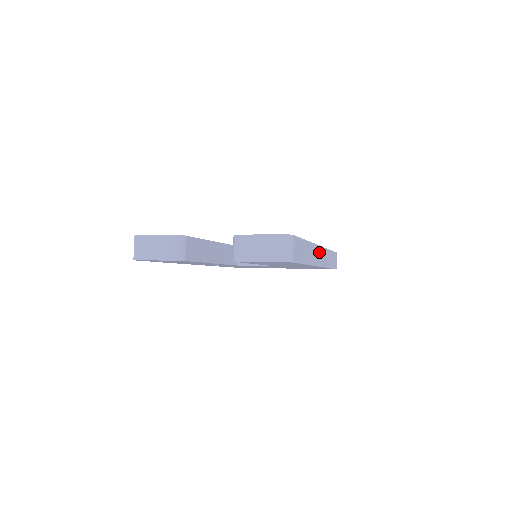
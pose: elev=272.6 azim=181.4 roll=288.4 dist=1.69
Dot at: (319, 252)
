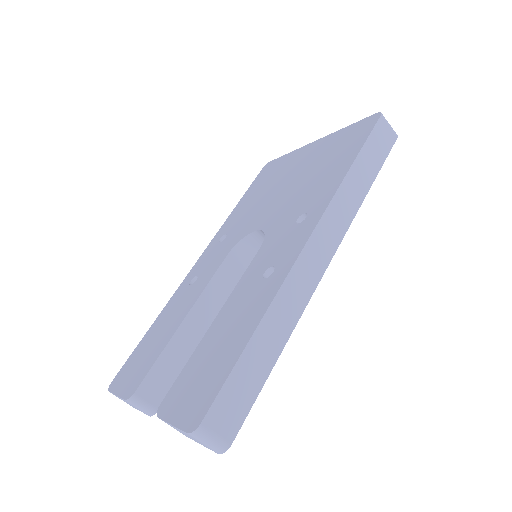
Dot at: (310, 255)
